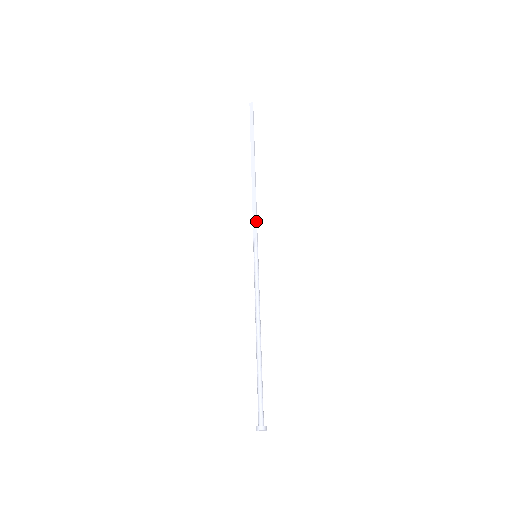
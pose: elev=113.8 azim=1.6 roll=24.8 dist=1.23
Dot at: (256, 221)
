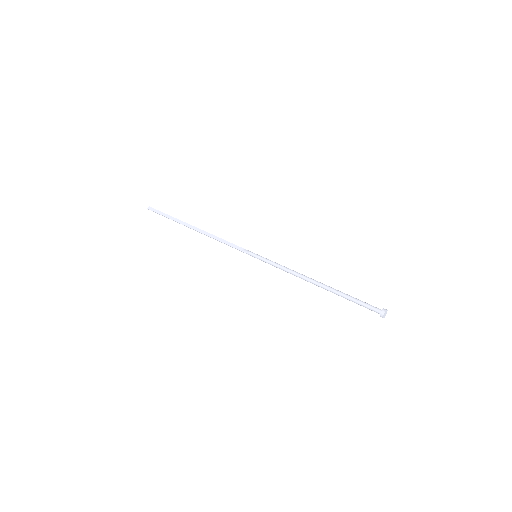
Dot at: (232, 243)
